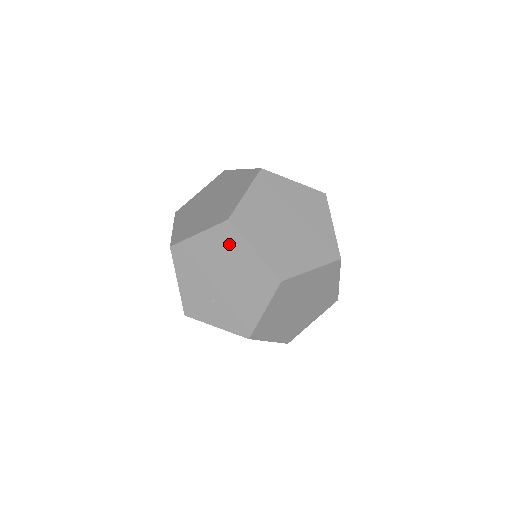
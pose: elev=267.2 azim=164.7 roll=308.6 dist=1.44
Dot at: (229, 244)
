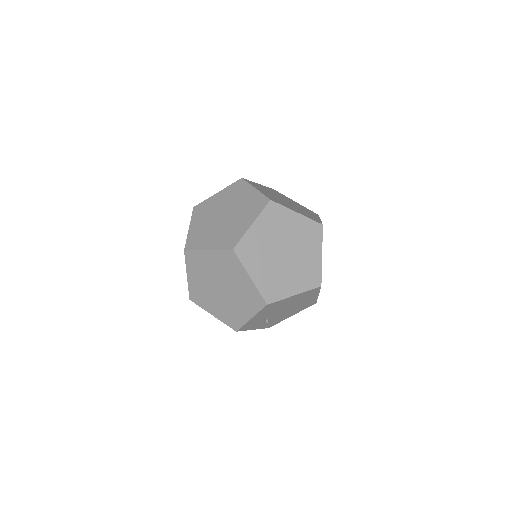
Dot at: (308, 296)
